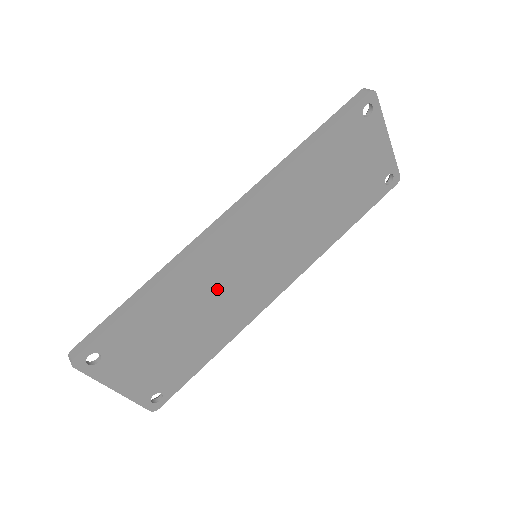
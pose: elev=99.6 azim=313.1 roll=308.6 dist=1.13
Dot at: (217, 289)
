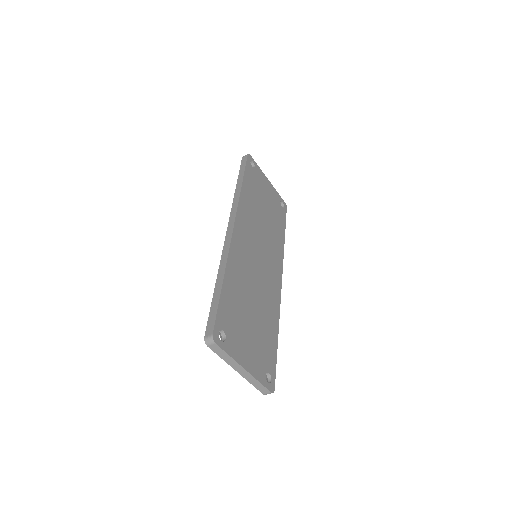
Dot at: (252, 277)
